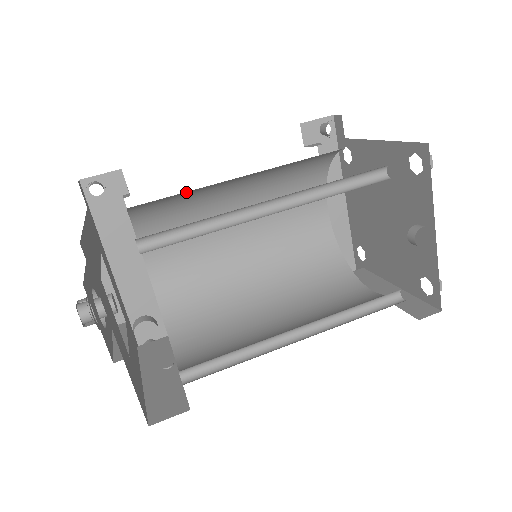
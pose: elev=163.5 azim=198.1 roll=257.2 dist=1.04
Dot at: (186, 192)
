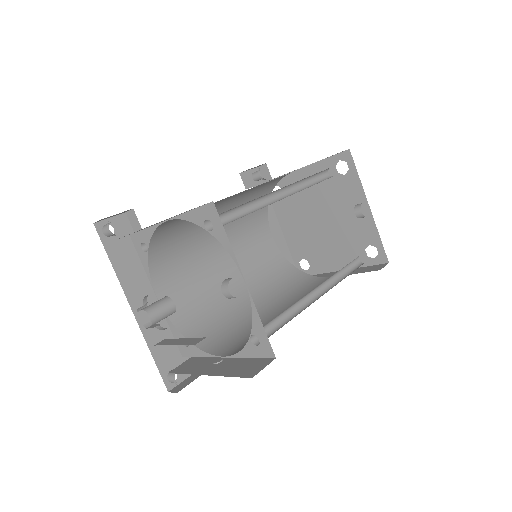
Dot at: occluded
